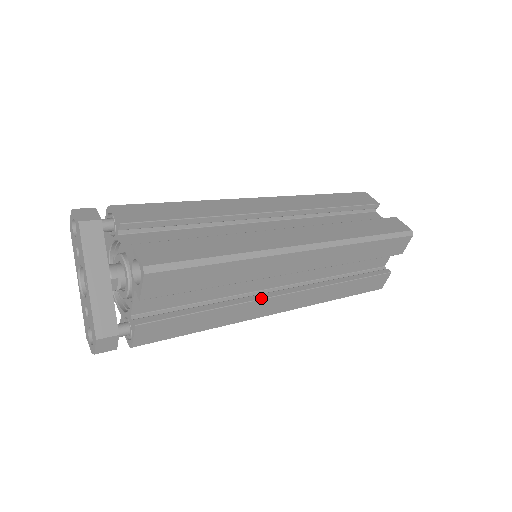
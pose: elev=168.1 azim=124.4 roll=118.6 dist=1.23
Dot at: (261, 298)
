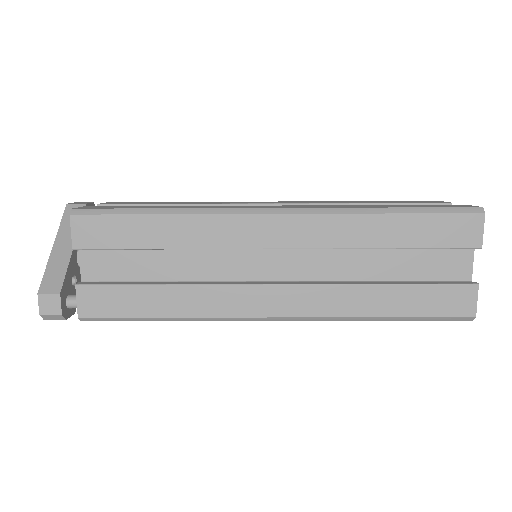
Dot at: (234, 283)
